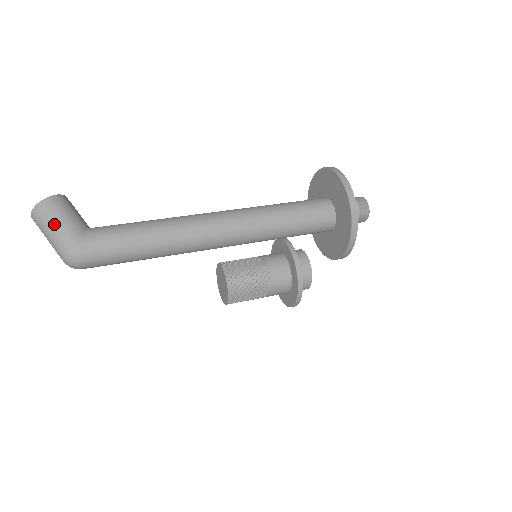
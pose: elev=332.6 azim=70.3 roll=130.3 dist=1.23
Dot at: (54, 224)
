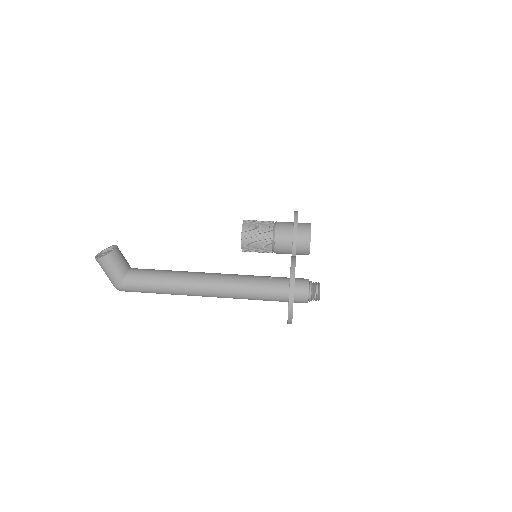
Dot at: (107, 273)
